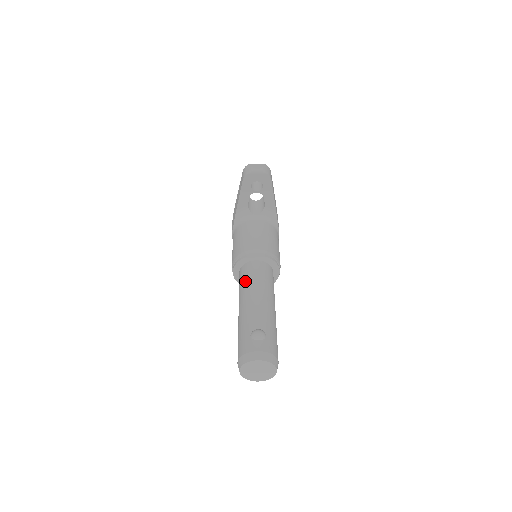
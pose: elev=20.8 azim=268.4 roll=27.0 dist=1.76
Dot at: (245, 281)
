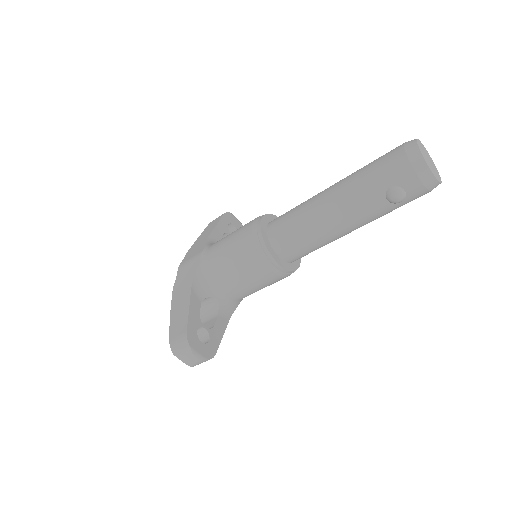
Dot at: occluded
